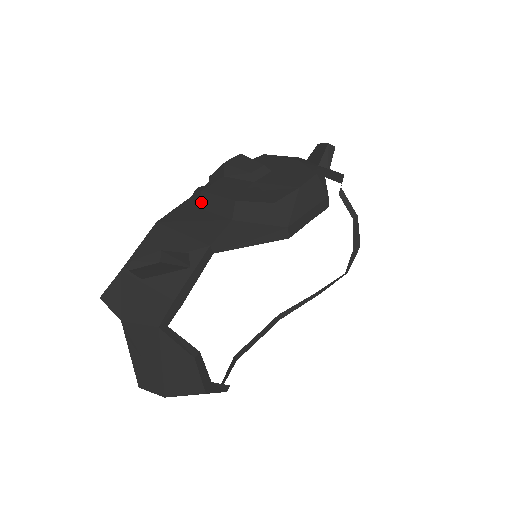
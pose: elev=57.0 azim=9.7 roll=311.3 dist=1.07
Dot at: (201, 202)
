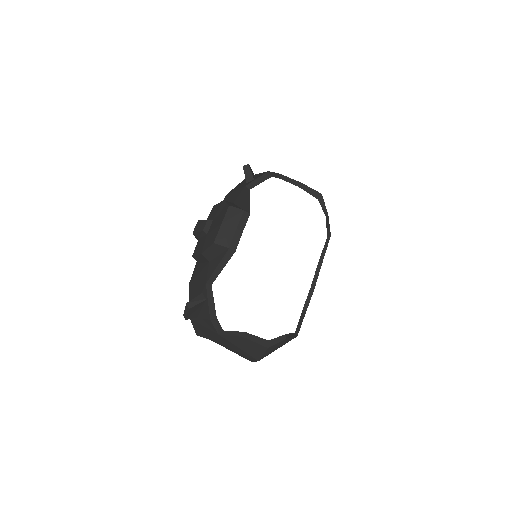
Dot at: (197, 261)
